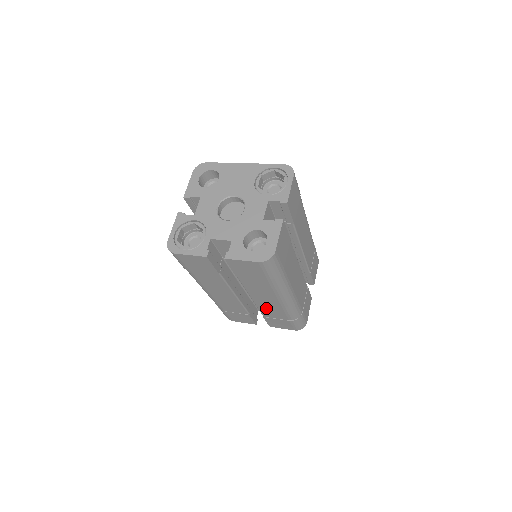
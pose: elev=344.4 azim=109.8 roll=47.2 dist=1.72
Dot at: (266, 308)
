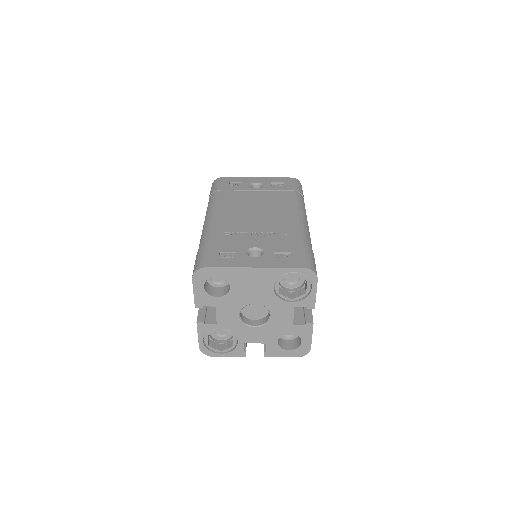
Dot at: occluded
